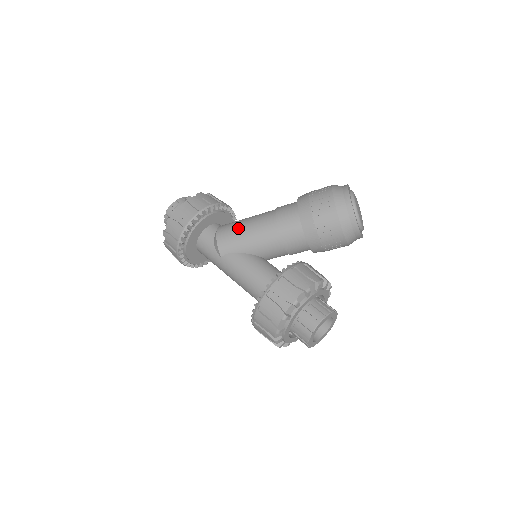
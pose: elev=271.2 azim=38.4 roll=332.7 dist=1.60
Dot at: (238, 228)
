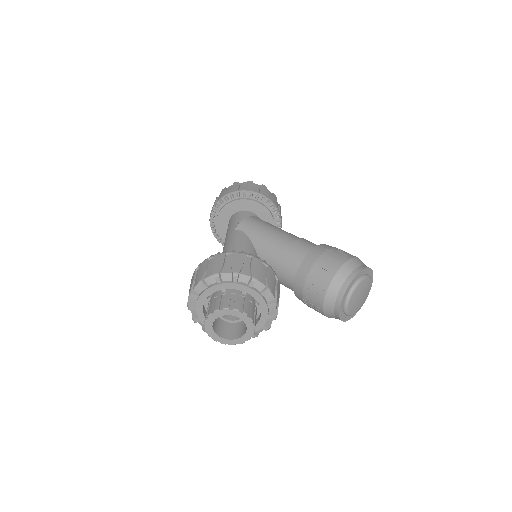
Dot at: (268, 224)
